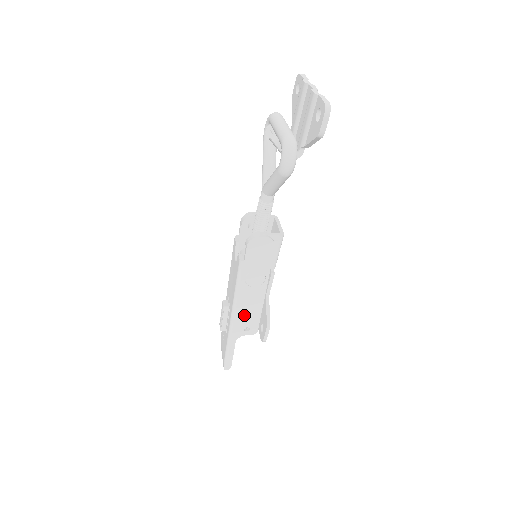
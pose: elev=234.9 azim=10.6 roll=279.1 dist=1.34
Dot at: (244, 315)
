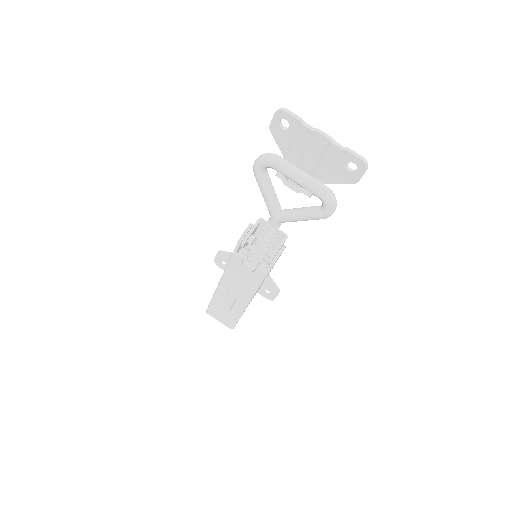
Dot at: occluded
